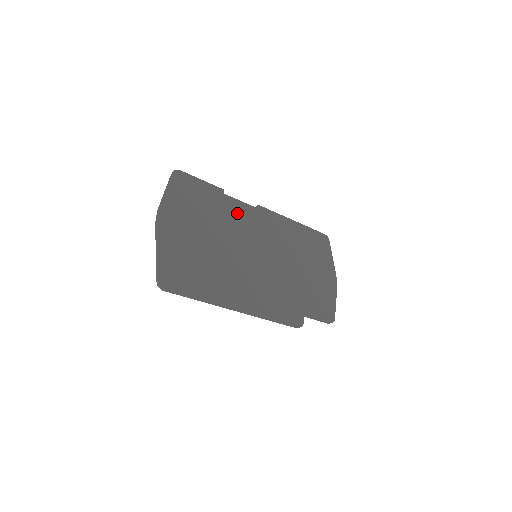
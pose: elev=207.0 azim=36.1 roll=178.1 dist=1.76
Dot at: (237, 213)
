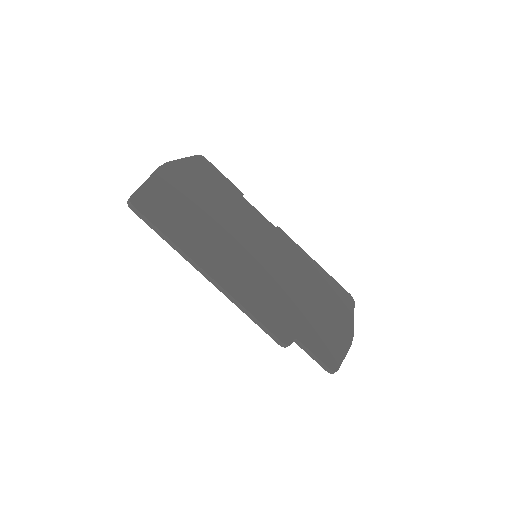
Dot at: (250, 216)
